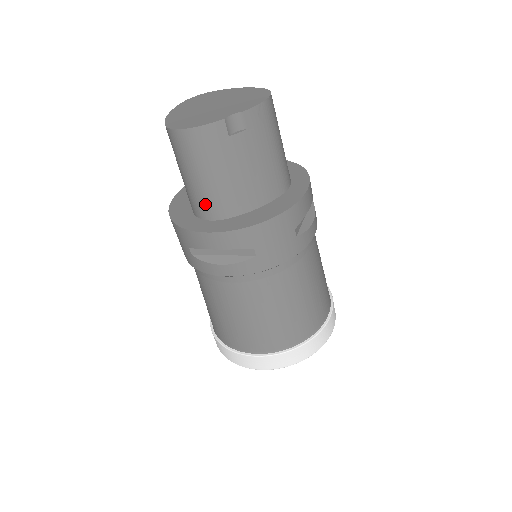
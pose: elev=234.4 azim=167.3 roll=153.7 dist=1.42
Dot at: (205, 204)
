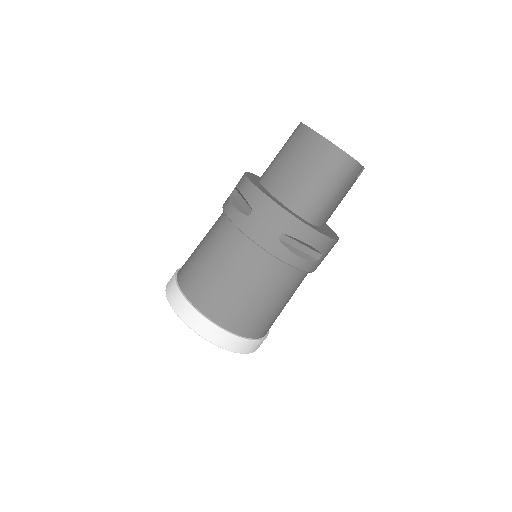
Dot at: (315, 209)
